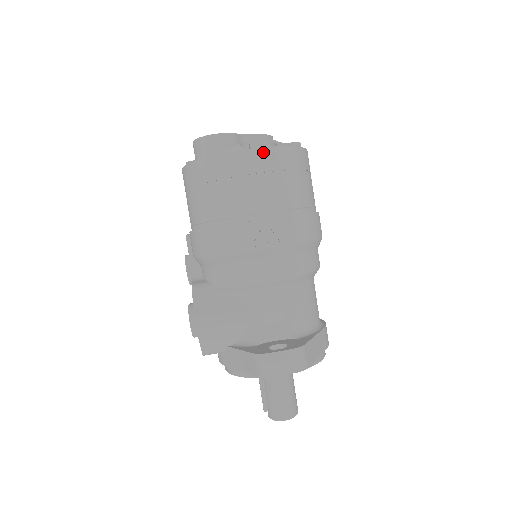
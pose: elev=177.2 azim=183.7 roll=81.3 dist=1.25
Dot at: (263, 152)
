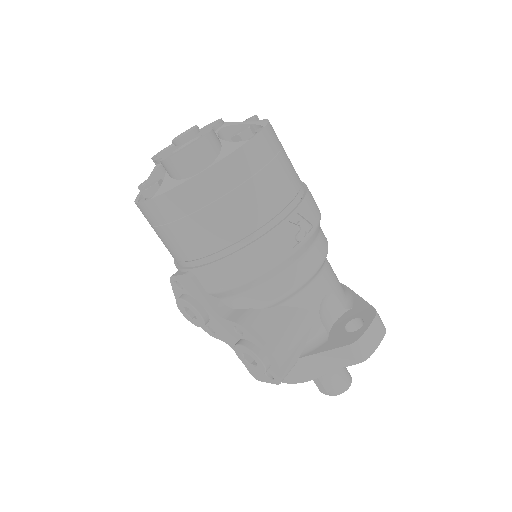
Dot at: (260, 138)
